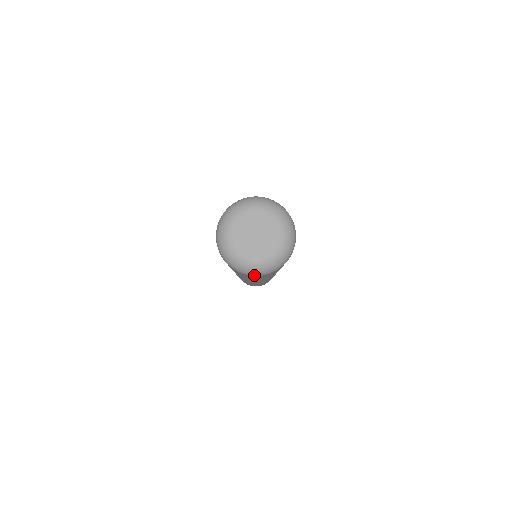
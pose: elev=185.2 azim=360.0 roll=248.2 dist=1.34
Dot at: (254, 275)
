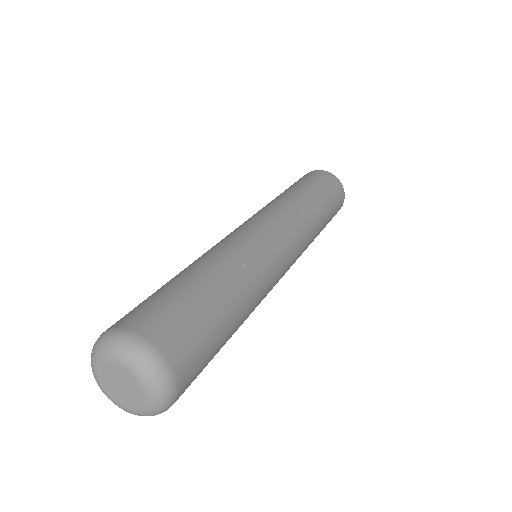
Dot at: occluded
